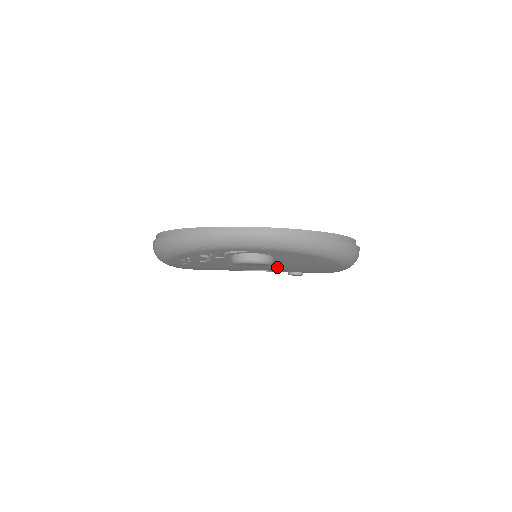
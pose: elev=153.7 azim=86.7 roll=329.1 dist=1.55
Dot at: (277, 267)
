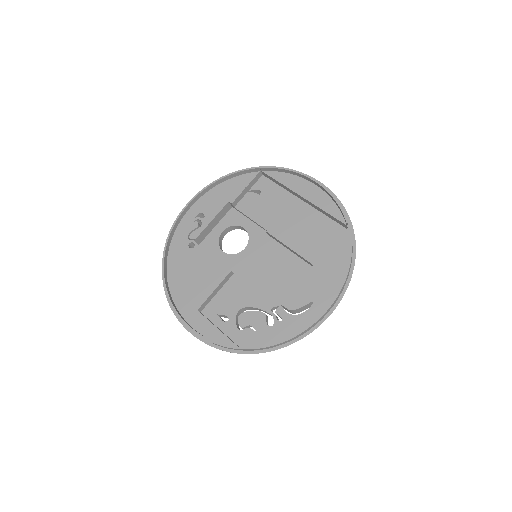
Dot at: occluded
